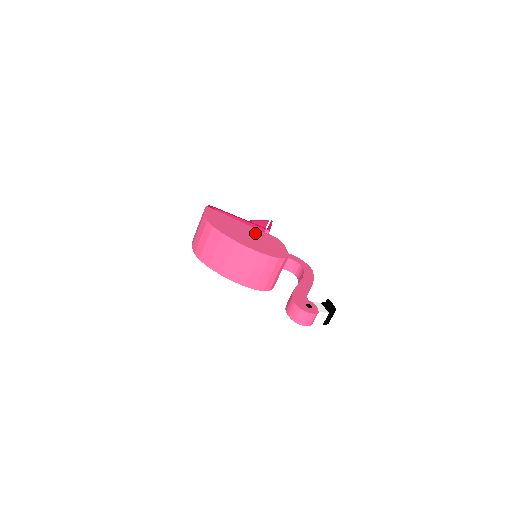
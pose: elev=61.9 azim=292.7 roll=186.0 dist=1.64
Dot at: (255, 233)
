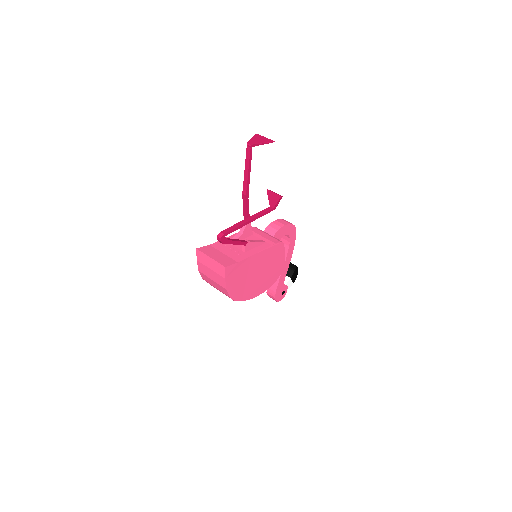
Dot at: (265, 261)
